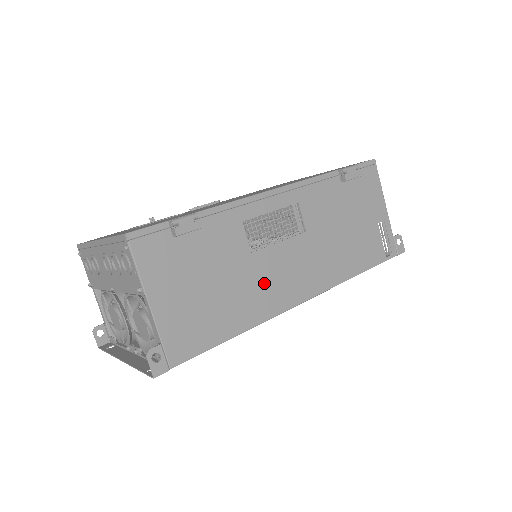
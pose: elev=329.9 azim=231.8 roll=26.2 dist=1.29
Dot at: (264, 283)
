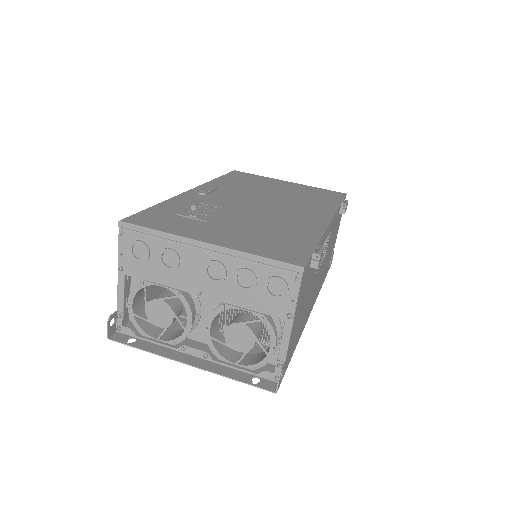
Dot at: (311, 299)
